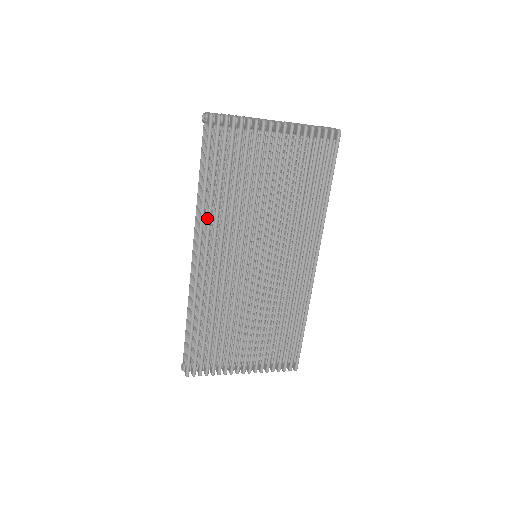
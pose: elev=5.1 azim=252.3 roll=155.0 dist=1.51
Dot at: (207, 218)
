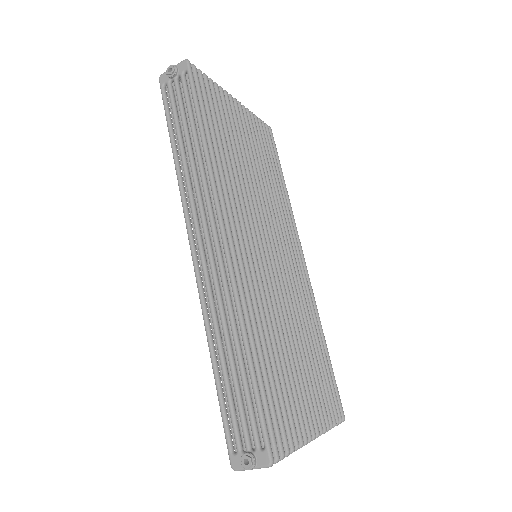
Dot at: (216, 180)
